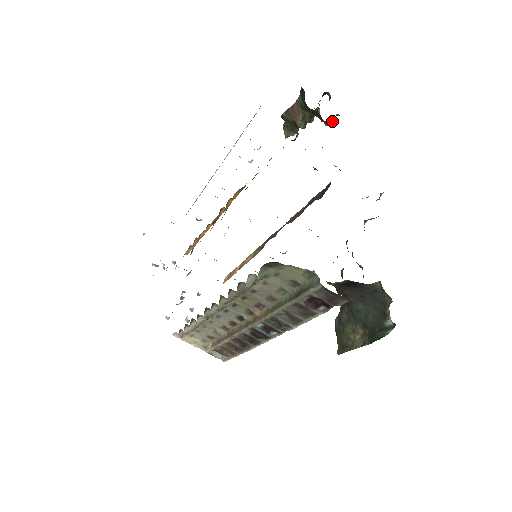
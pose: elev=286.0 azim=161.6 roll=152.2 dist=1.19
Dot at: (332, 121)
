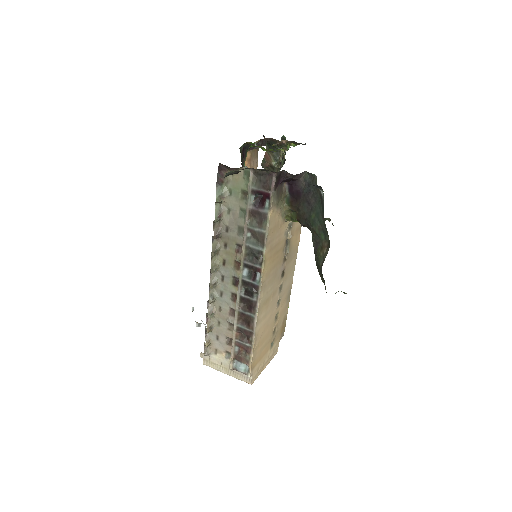
Dot at: (283, 140)
